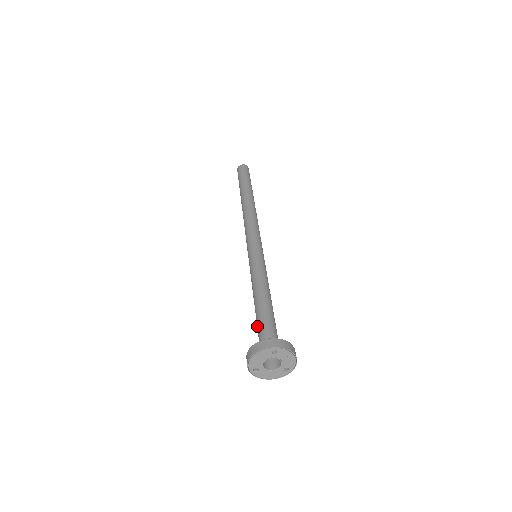
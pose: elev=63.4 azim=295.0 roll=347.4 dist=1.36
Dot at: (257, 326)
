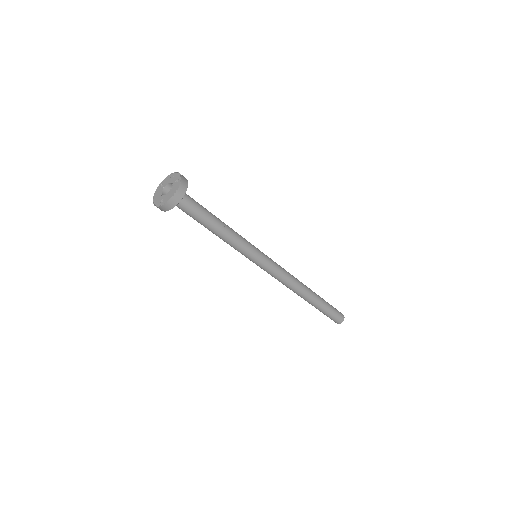
Dot at: occluded
